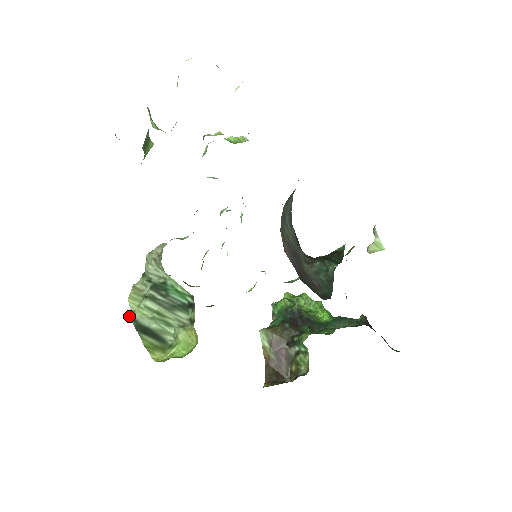
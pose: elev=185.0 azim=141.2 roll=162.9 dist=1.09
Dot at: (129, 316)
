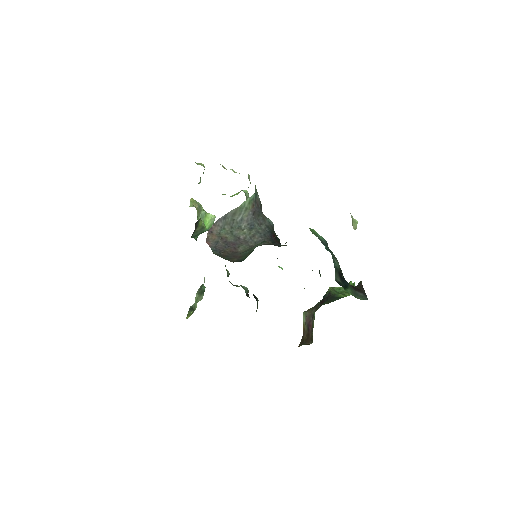
Dot at: occluded
